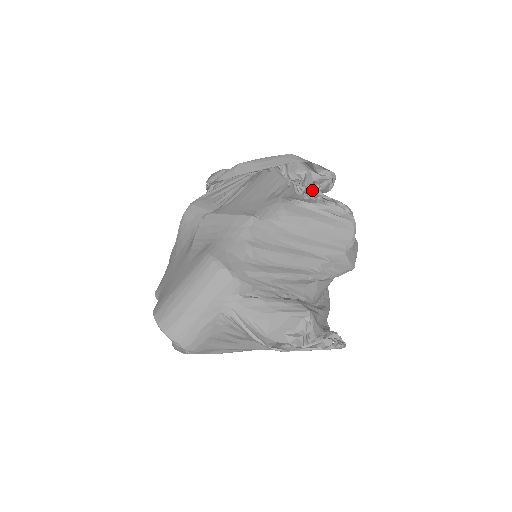
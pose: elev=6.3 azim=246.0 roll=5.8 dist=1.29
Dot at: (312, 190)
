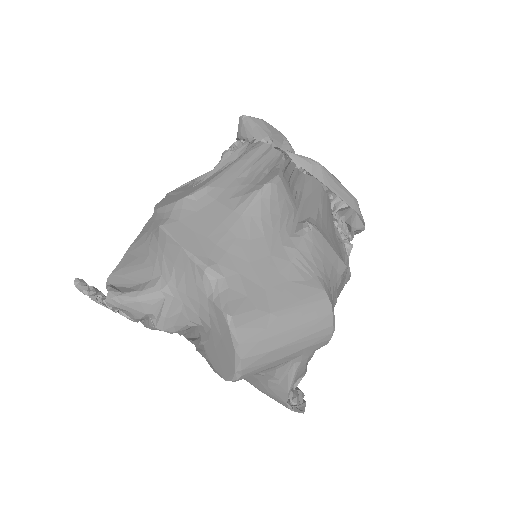
Dot at: (346, 245)
